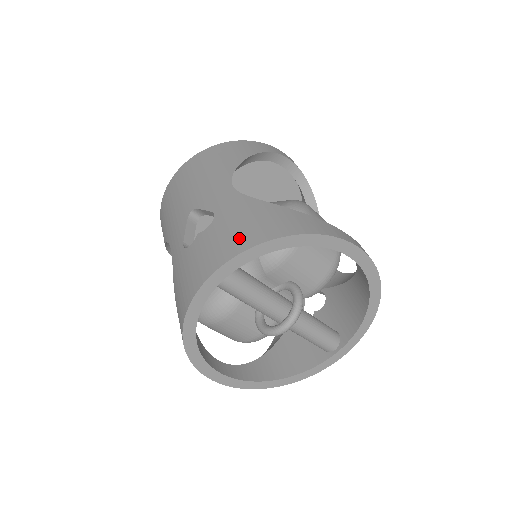
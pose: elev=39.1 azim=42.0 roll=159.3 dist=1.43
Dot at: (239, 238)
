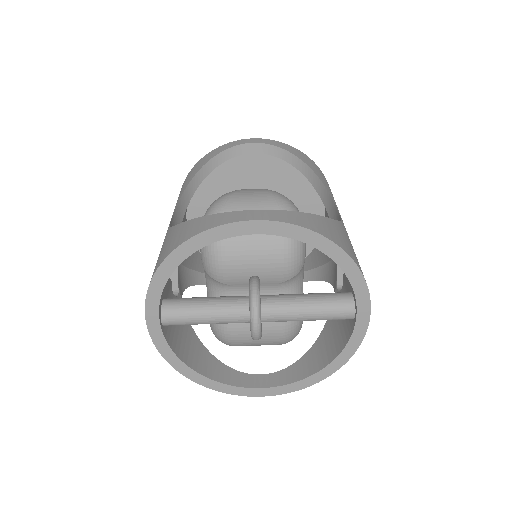
Dot at: occluded
